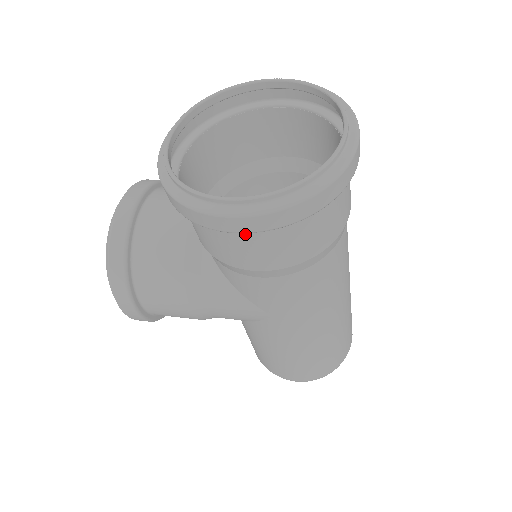
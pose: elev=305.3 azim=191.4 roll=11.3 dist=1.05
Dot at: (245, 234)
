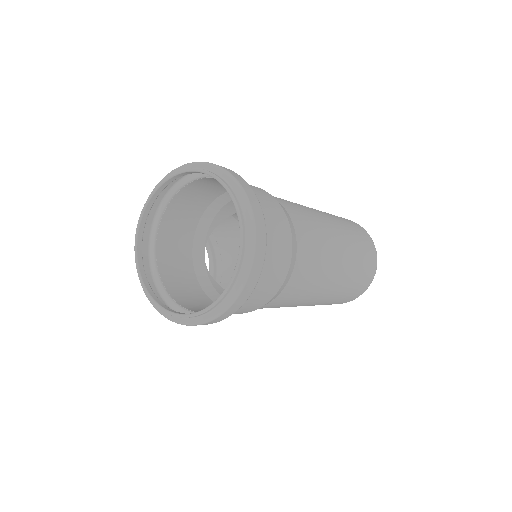
Dot at: occluded
